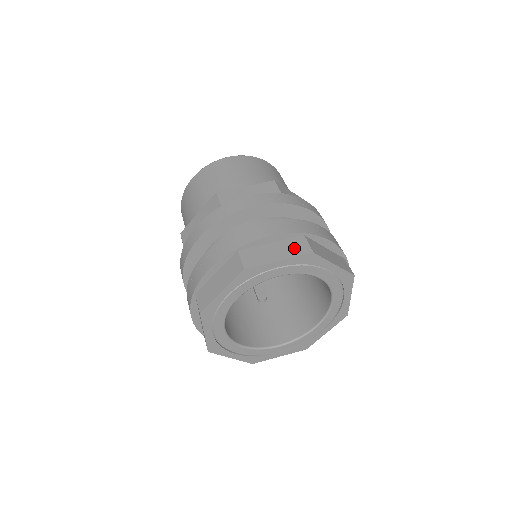
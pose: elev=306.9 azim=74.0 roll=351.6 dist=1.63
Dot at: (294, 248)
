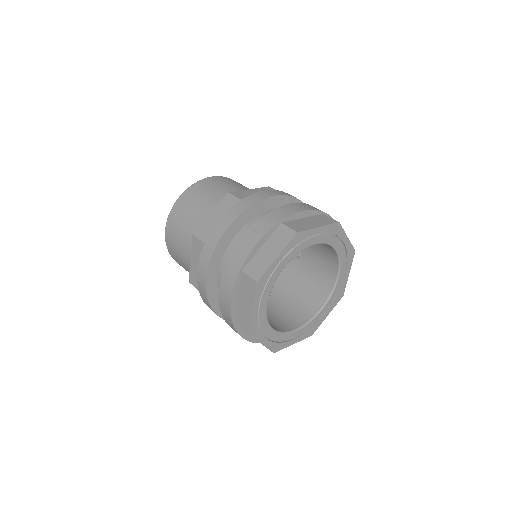
Dot at: (323, 220)
